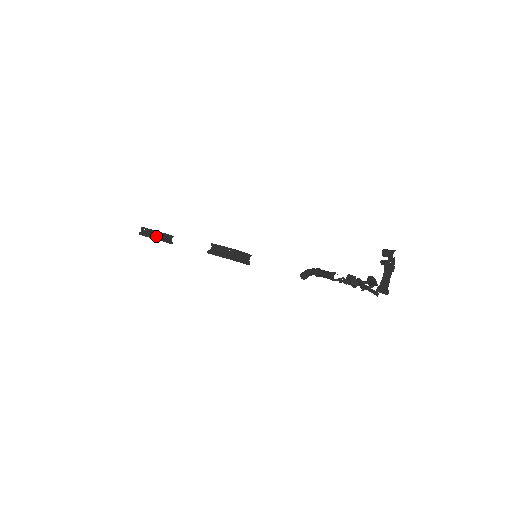
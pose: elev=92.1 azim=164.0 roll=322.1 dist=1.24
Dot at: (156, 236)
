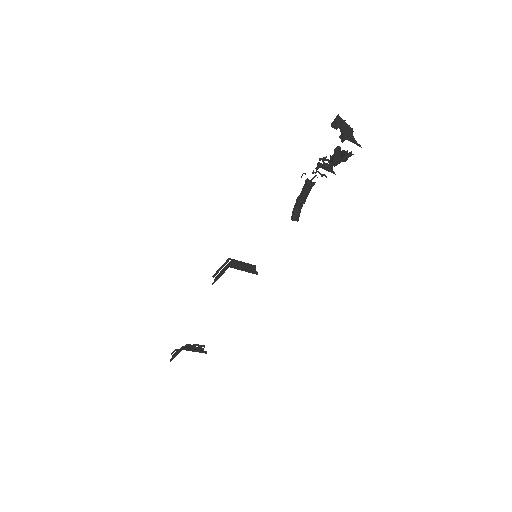
Dot at: (184, 348)
